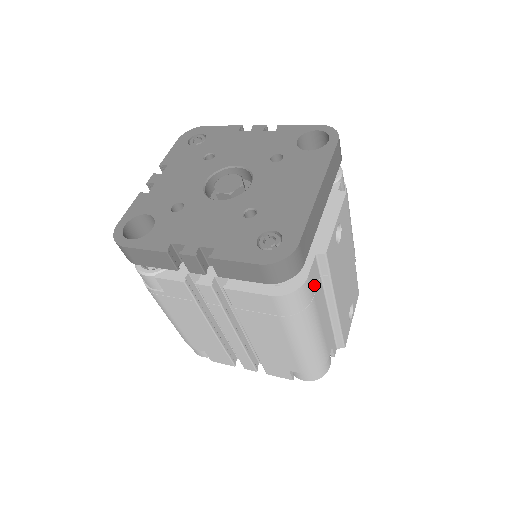
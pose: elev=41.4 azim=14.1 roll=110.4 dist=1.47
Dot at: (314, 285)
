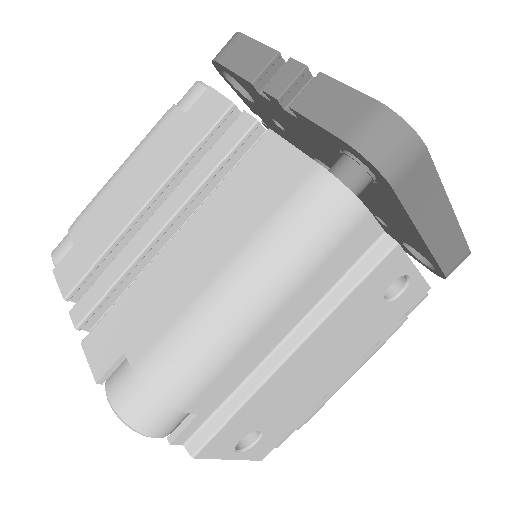
Dot at: (344, 251)
